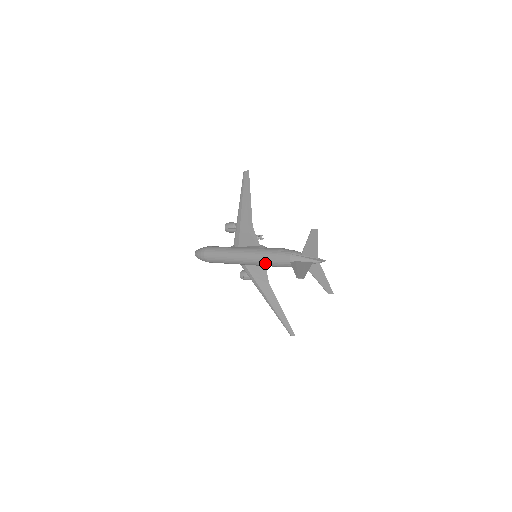
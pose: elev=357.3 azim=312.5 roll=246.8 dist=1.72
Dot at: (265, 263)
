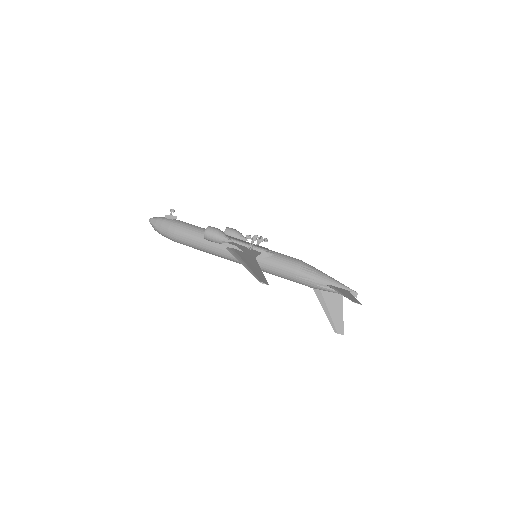
Dot at: (275, 275)
